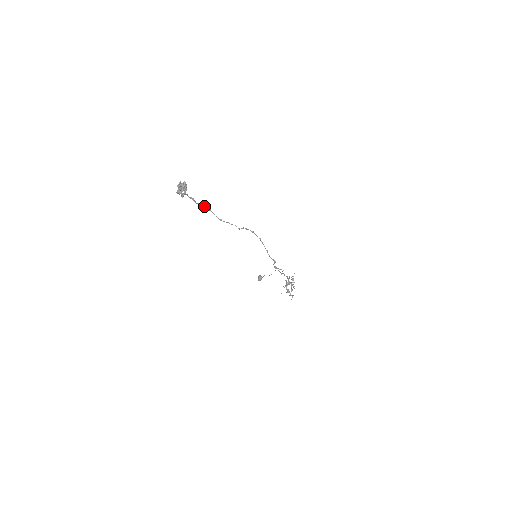
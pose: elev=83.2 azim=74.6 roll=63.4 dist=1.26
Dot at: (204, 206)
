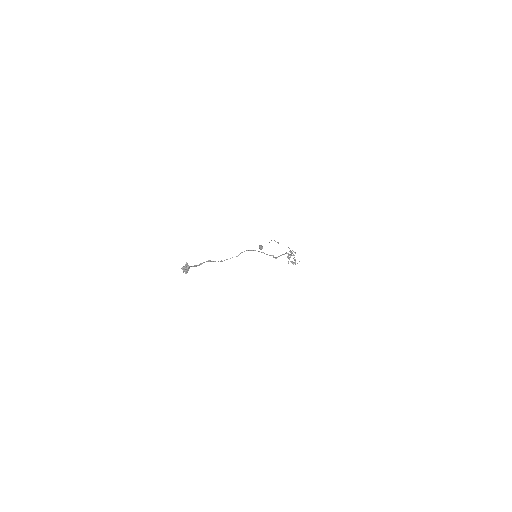
Dot at: occluded
